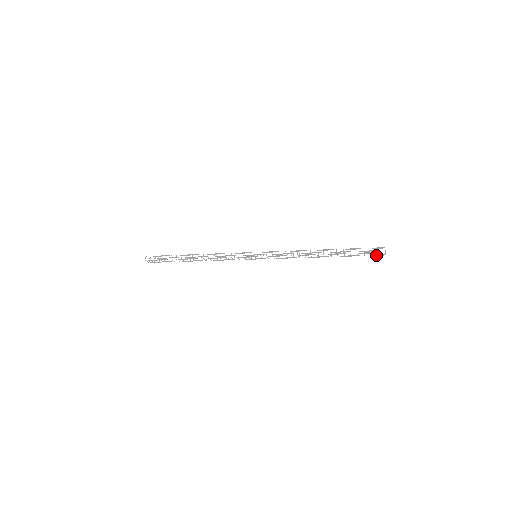
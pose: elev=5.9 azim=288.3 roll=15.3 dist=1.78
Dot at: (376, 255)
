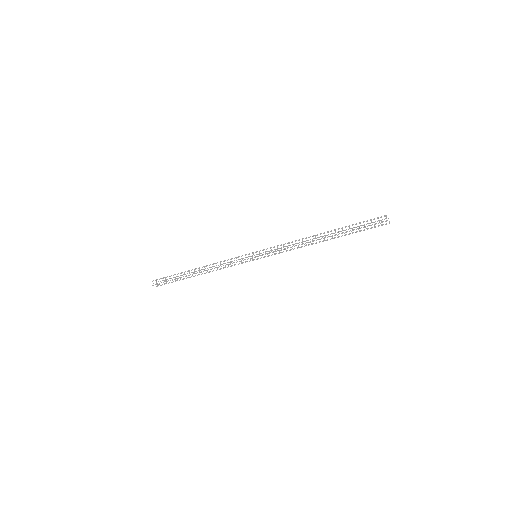
Dot at: occluded
